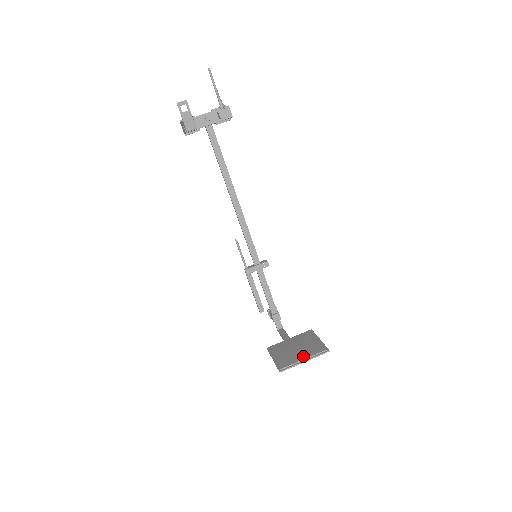
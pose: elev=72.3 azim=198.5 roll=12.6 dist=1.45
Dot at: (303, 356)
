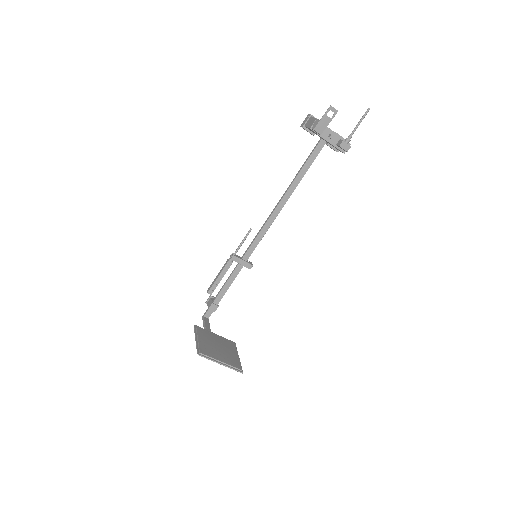
Dot at: (222, 359)
